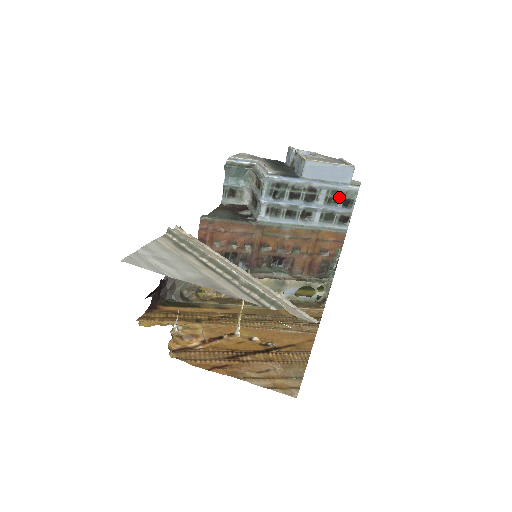
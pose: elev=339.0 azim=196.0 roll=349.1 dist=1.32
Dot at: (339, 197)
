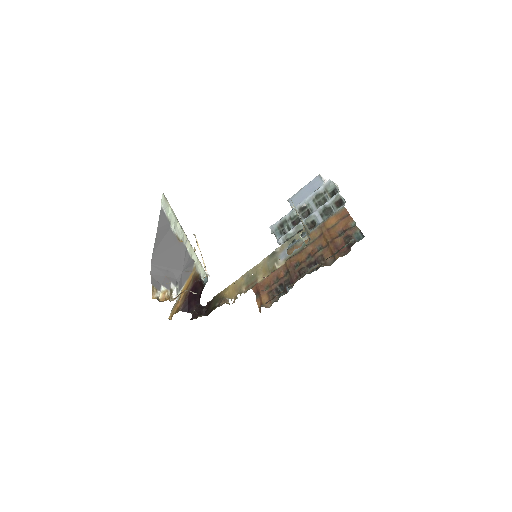
Dot at: (324, 196)
